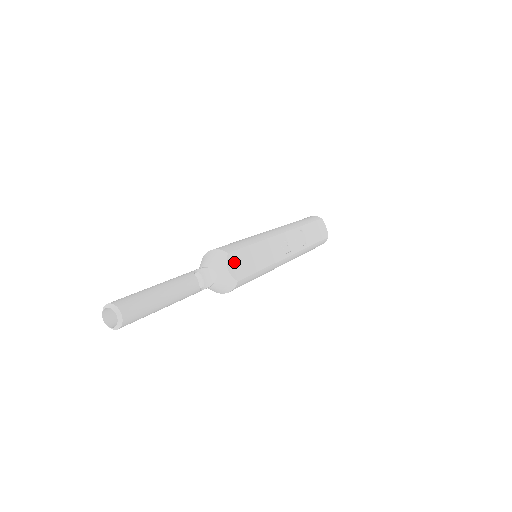
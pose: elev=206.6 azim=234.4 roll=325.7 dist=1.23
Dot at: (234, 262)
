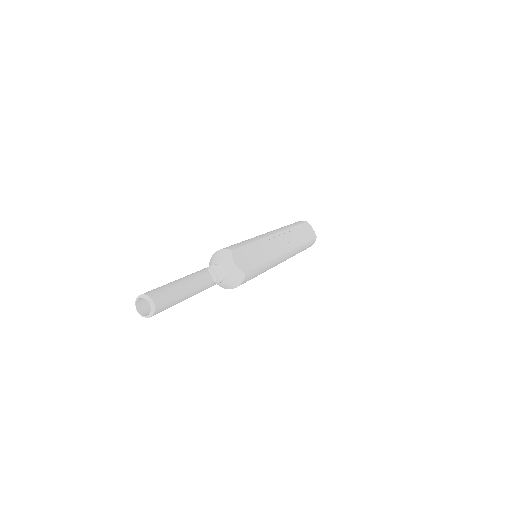
Dot at: (239, 258)
